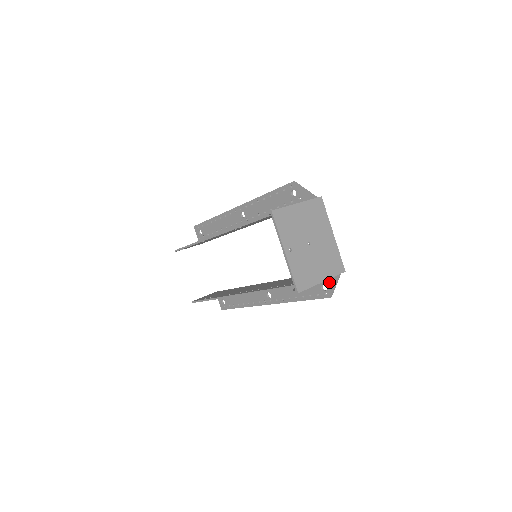
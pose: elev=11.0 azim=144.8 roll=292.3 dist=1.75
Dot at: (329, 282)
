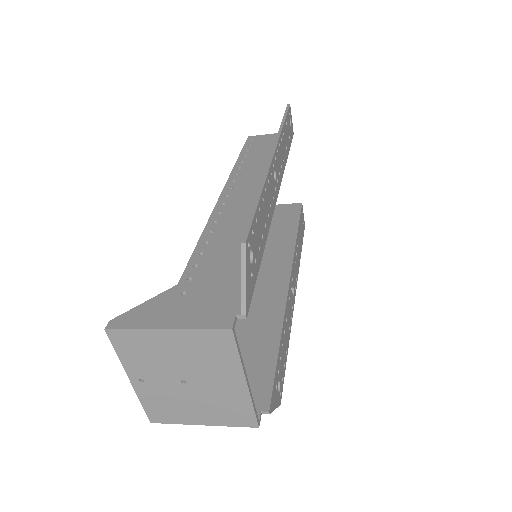
Dot at: occluded
